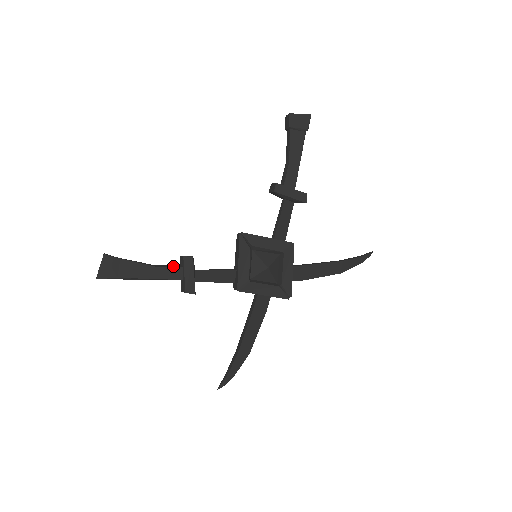
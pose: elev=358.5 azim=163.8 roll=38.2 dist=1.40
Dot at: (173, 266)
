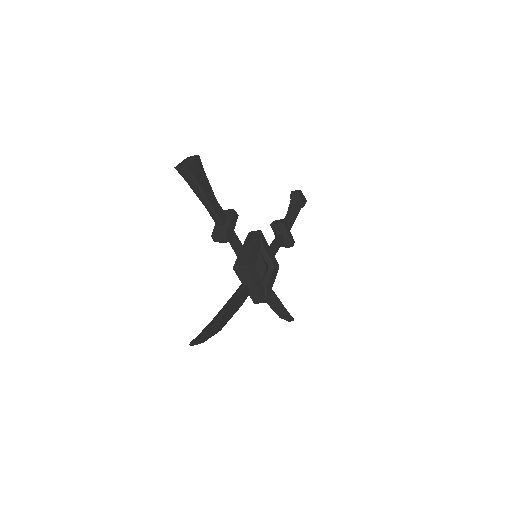
Dot at: (223, 210)
